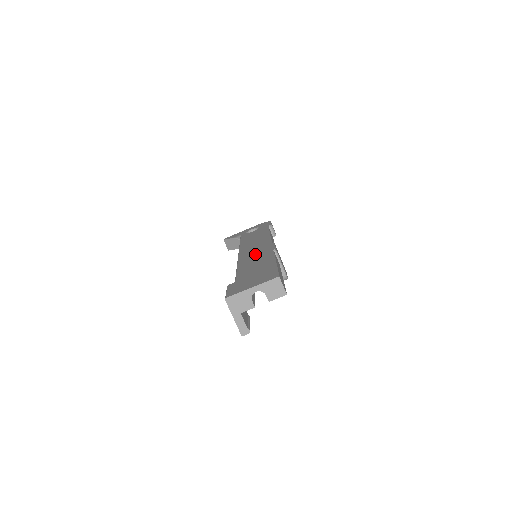
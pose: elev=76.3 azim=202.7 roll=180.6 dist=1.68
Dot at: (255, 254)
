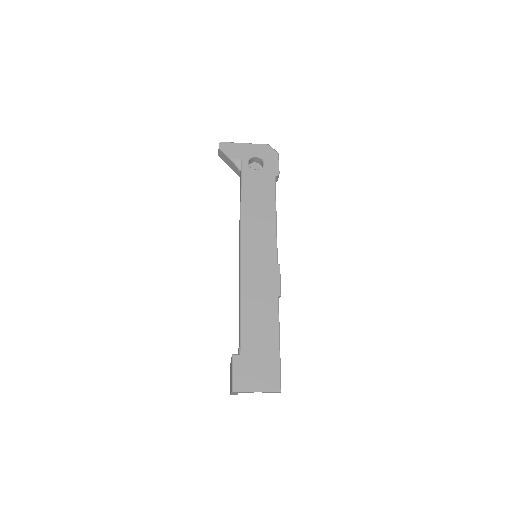
Dot at: (260, 284)
